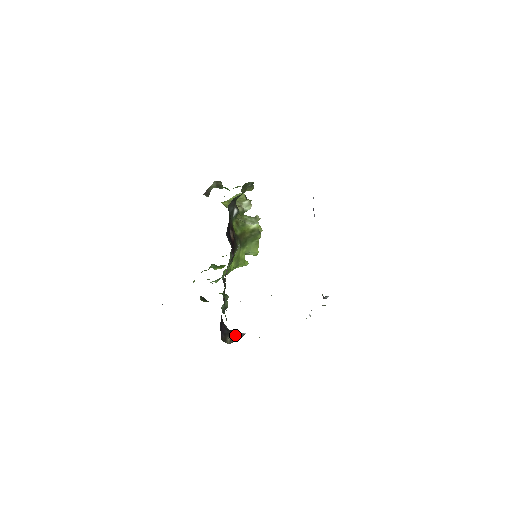
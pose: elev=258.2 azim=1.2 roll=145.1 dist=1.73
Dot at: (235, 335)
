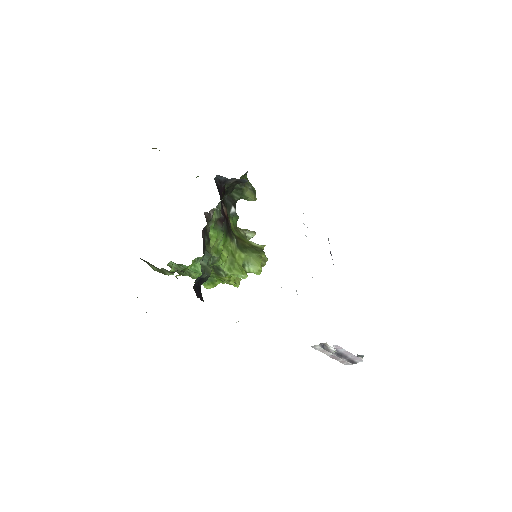
Dot at: occluded
